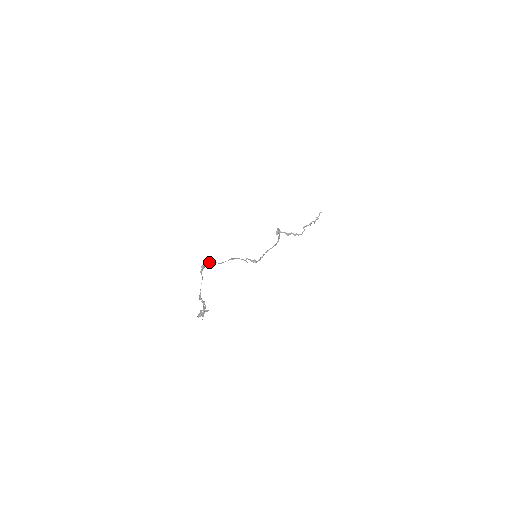
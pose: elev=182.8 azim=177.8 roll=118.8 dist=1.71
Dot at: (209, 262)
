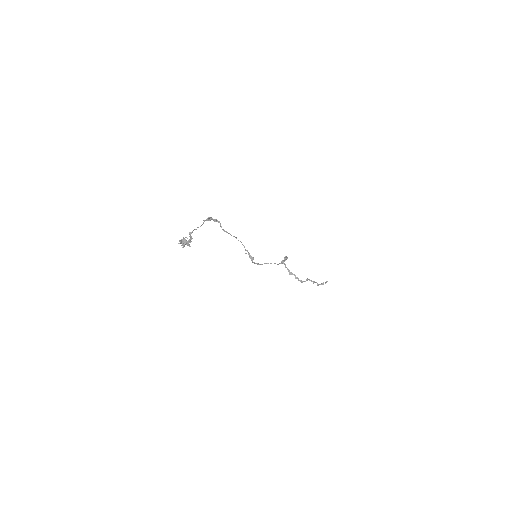
Dot at: (215, 221)
